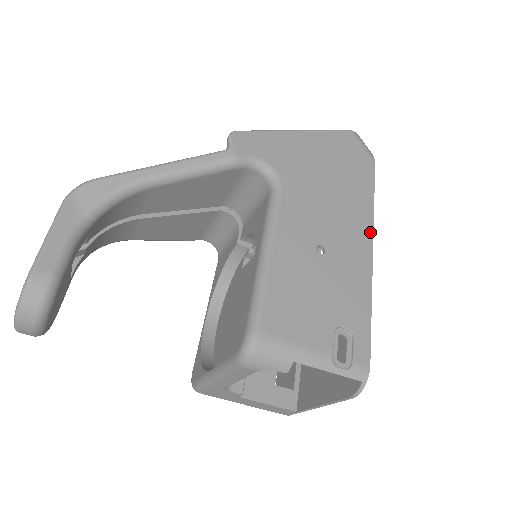
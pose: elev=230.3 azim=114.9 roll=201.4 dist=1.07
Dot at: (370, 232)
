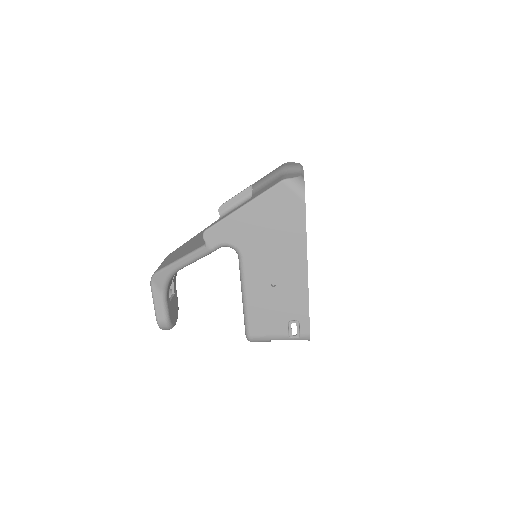
Dot at: (305, 259)
